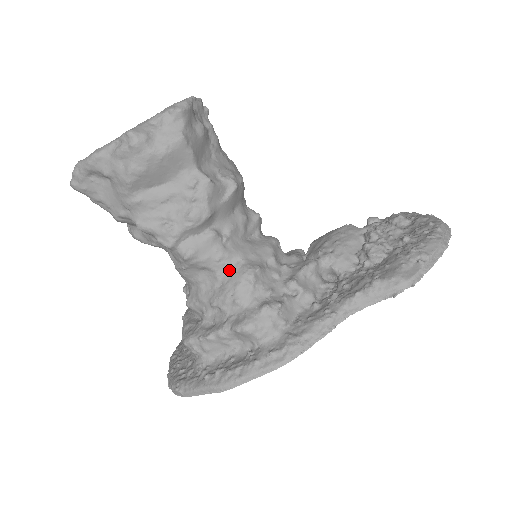
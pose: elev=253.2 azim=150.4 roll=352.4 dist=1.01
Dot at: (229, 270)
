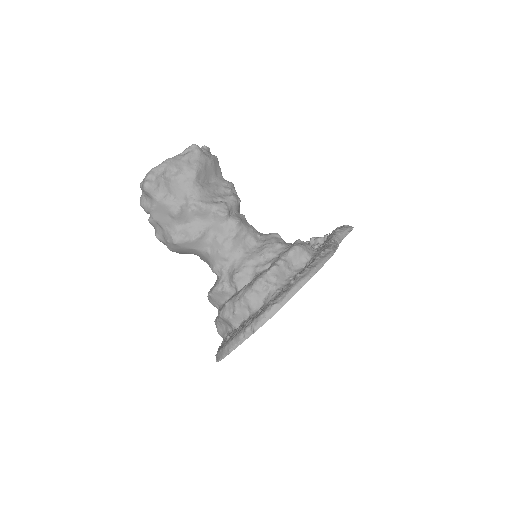
Dot at: (260, 237)
